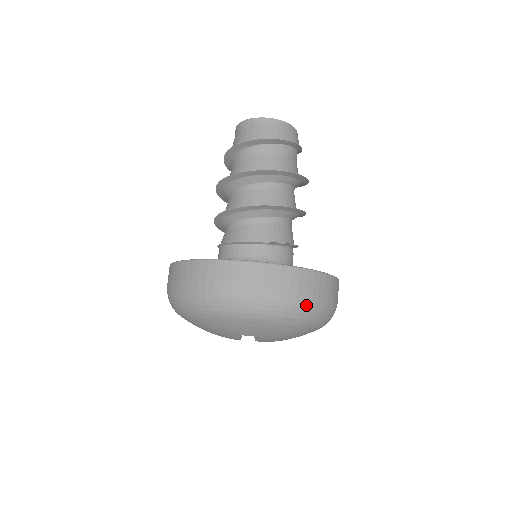
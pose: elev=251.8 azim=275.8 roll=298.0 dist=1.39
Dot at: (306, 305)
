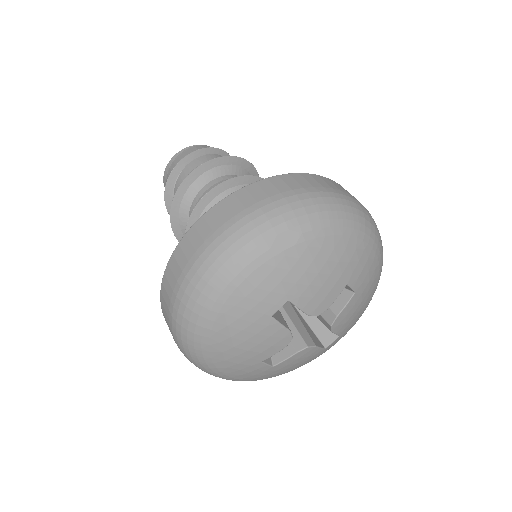
Dot at: (283, 208)
